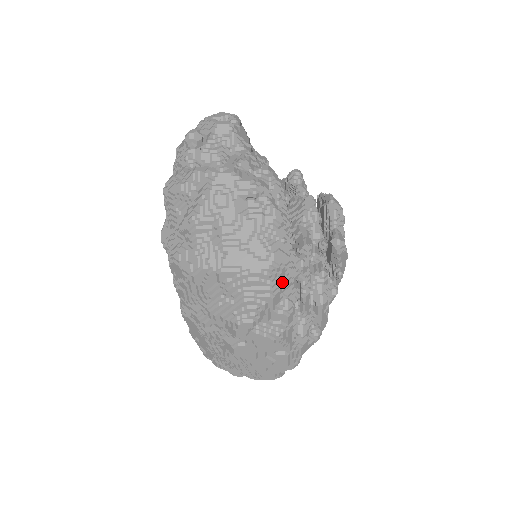
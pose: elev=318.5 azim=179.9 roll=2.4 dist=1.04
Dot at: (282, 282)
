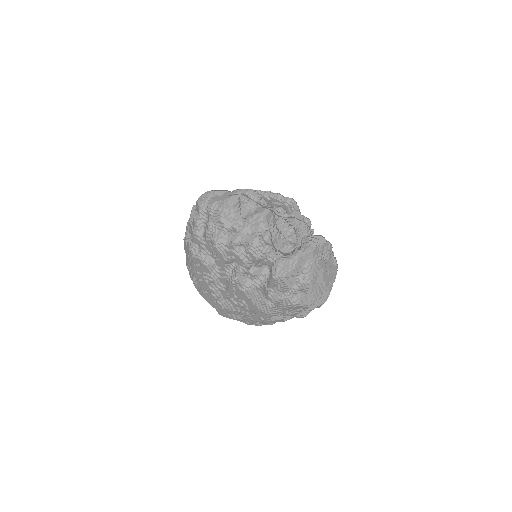
Dot at: occluded
